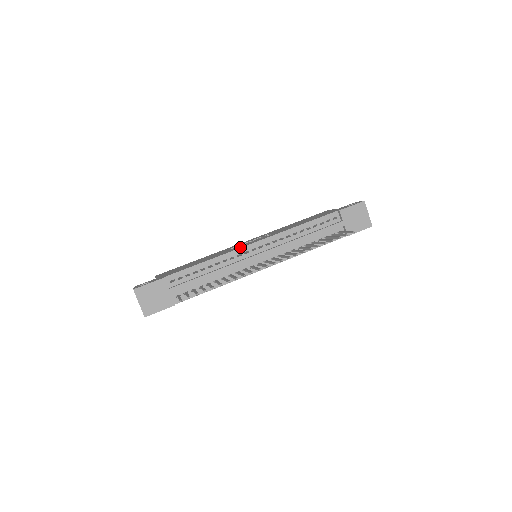
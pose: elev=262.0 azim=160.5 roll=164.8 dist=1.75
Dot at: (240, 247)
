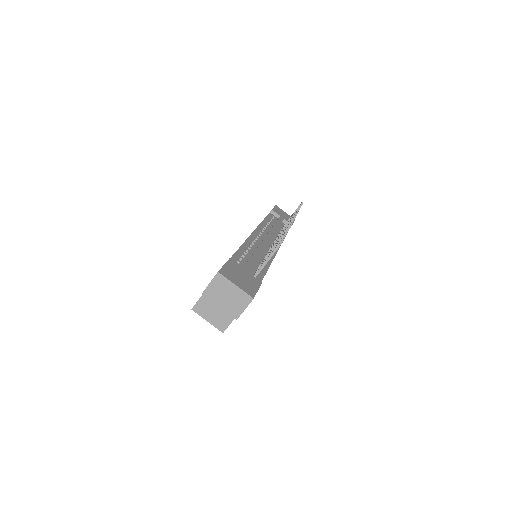
Dot at: occluded
